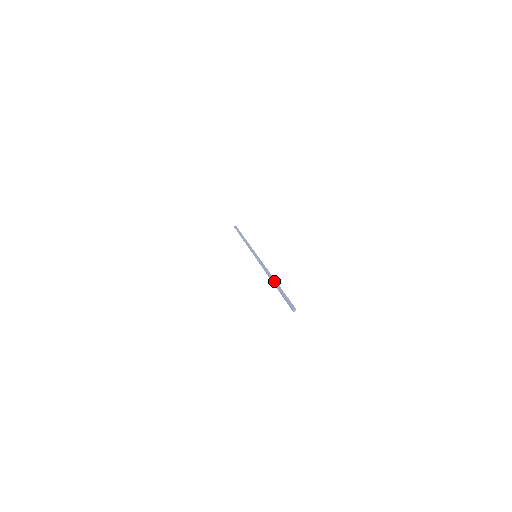
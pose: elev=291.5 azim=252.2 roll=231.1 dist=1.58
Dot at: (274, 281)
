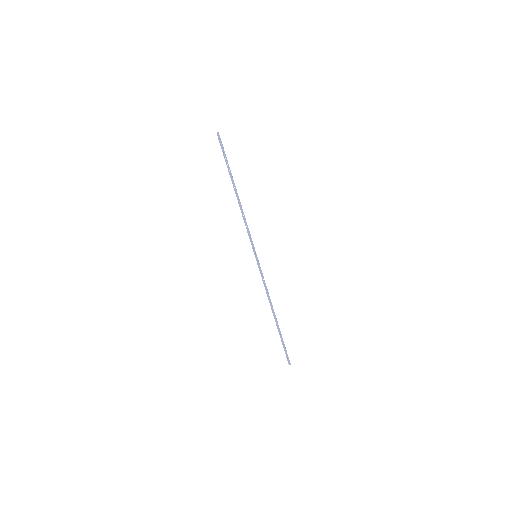
Dot at: (276, 321)
